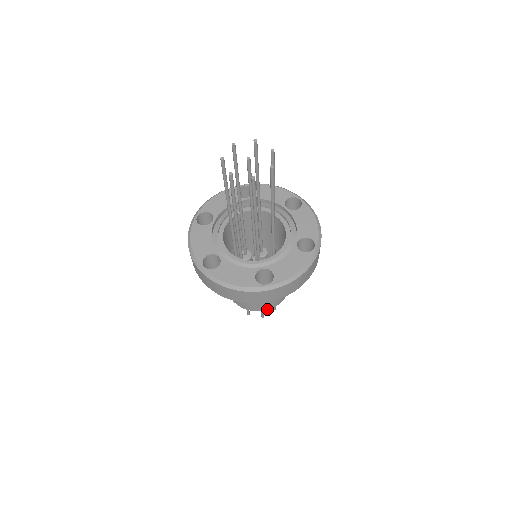
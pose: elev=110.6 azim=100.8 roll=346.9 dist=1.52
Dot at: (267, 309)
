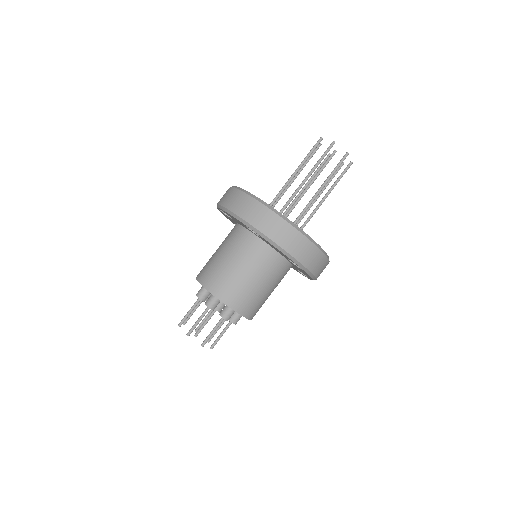
Dot at: (216, 295)
